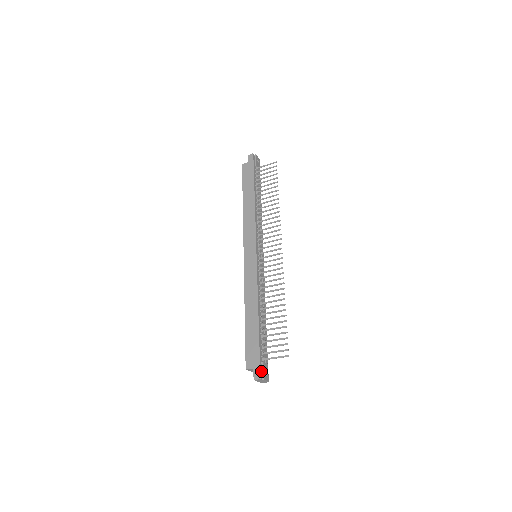
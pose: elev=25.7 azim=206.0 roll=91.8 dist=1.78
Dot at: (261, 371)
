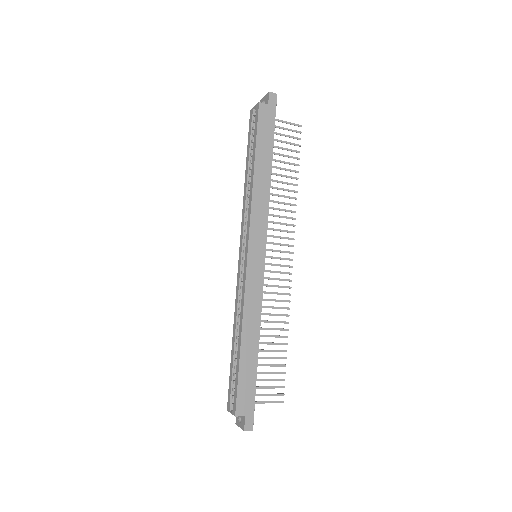
Dot at: (252, 419)
